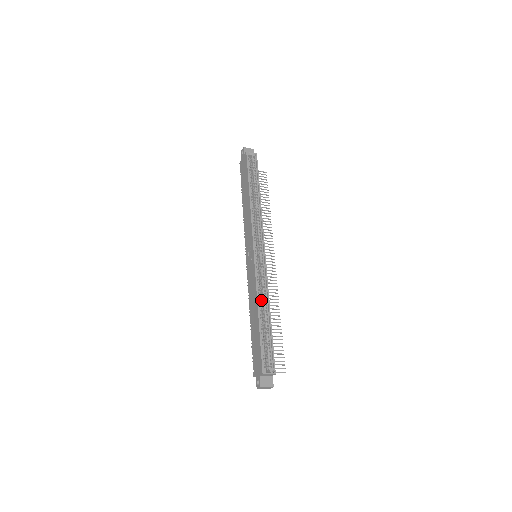
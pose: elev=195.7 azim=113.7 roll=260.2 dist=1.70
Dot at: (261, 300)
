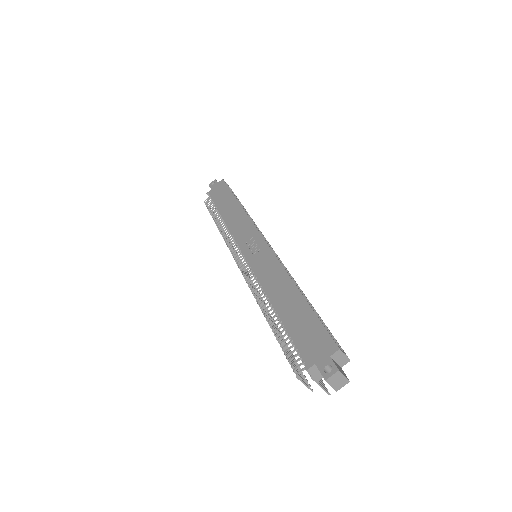
Dot at: occluded
